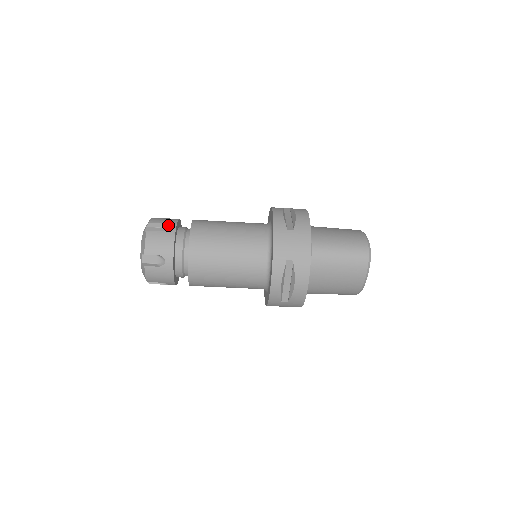
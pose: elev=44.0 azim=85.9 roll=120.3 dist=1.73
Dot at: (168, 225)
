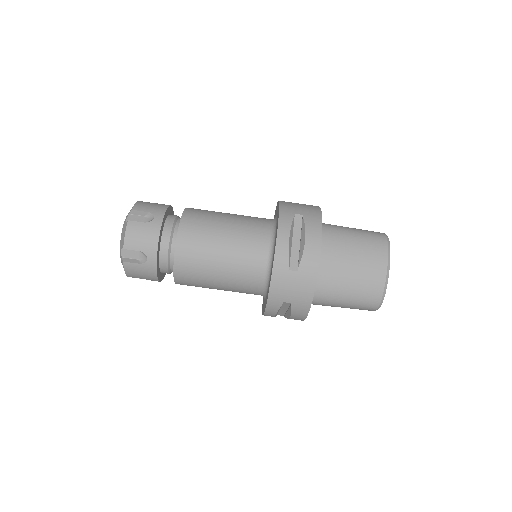
Dot at: occluded
